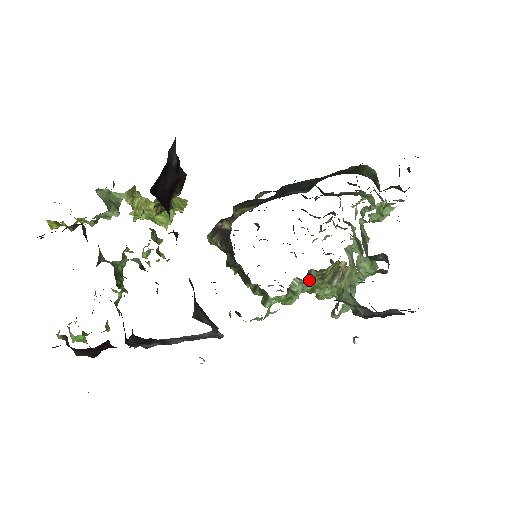
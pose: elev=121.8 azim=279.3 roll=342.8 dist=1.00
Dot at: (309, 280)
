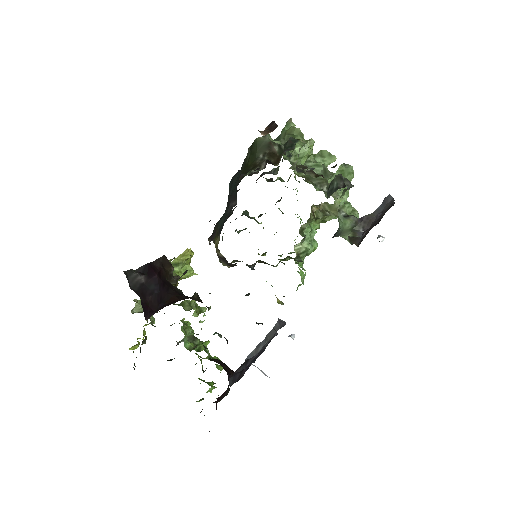
Dot at: (309, 230)
